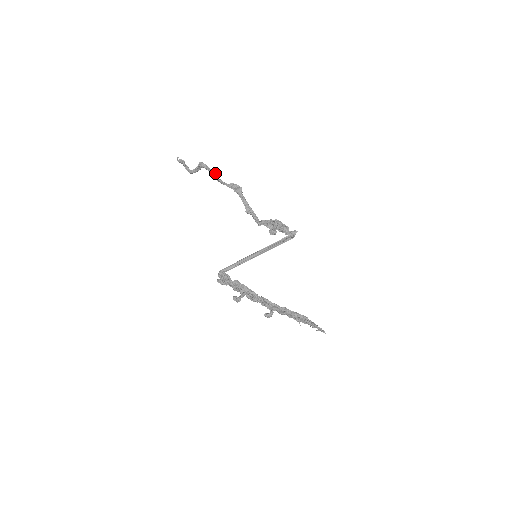
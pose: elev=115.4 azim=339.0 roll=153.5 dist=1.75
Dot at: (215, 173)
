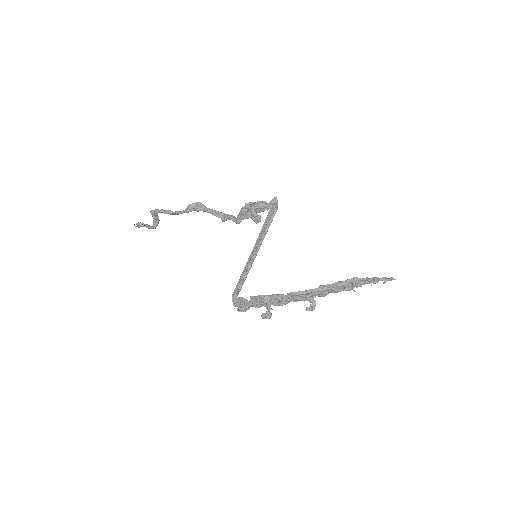
Dot at: (168, 210)
